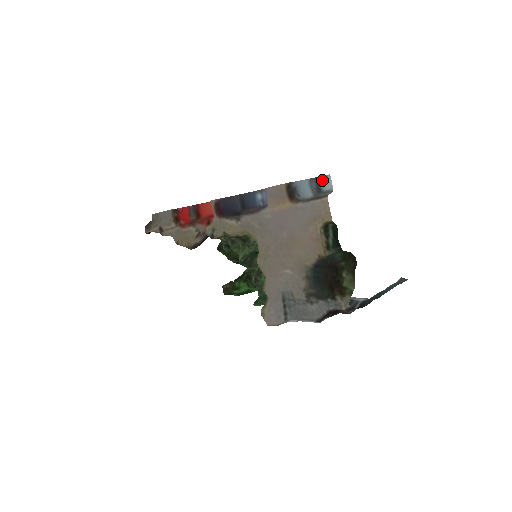
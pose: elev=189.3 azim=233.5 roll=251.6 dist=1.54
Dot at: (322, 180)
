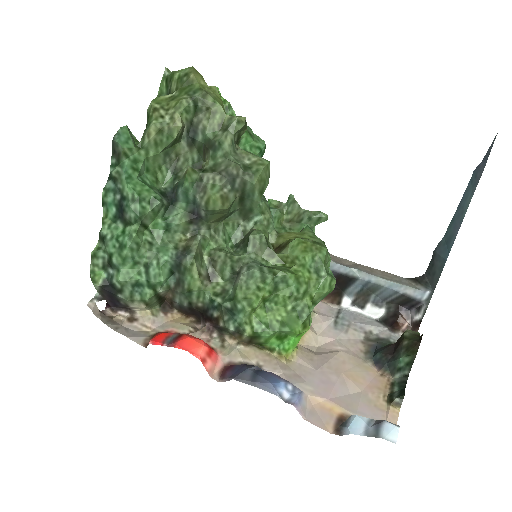
Dot at: (383, 434)
